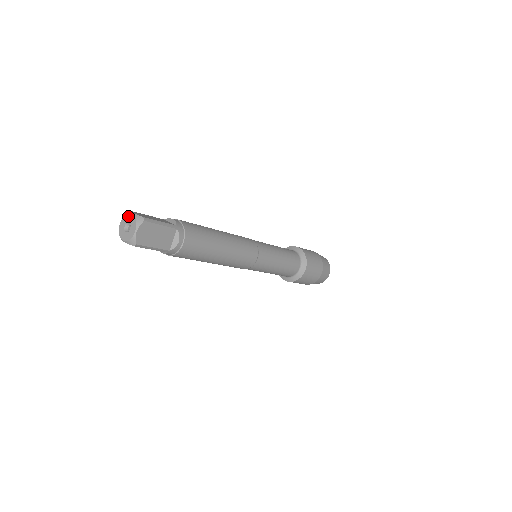
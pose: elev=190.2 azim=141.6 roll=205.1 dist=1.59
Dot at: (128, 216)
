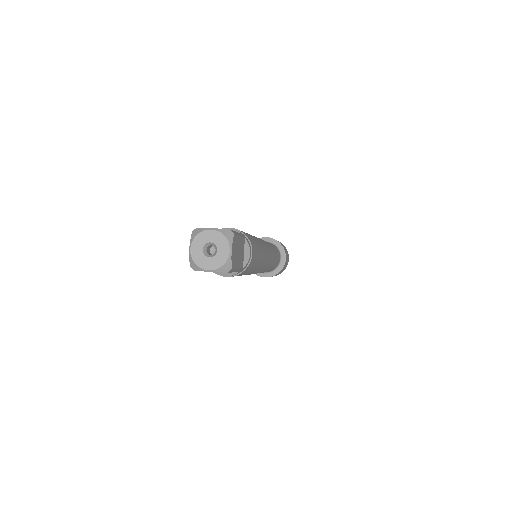
Dot at: (205, 234)
